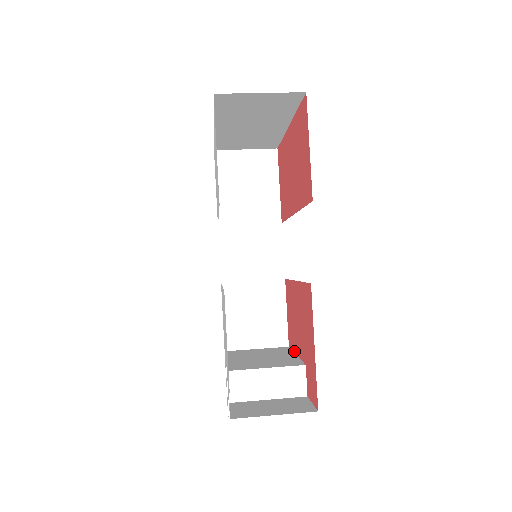
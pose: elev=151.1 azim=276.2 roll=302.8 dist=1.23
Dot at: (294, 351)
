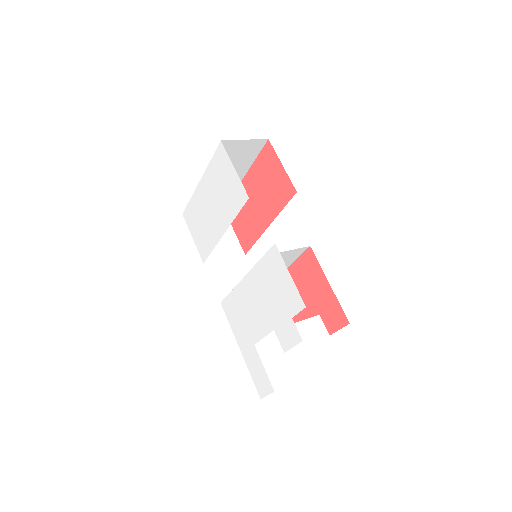
Dot at: occluded
